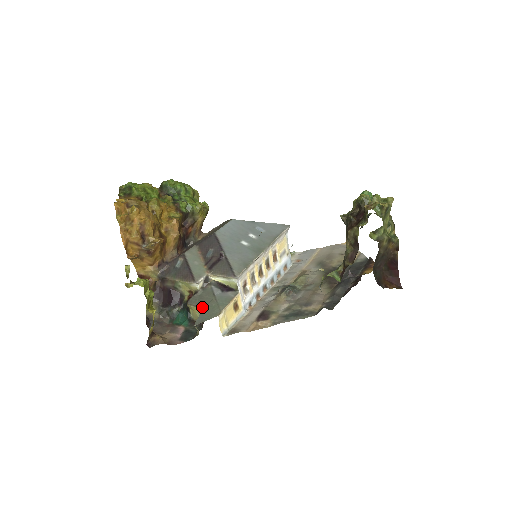
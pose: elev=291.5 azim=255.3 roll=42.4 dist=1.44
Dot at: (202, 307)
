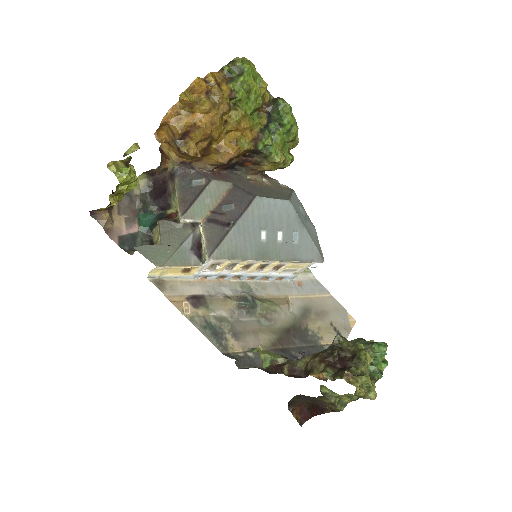
Dot at: (161, 241)
